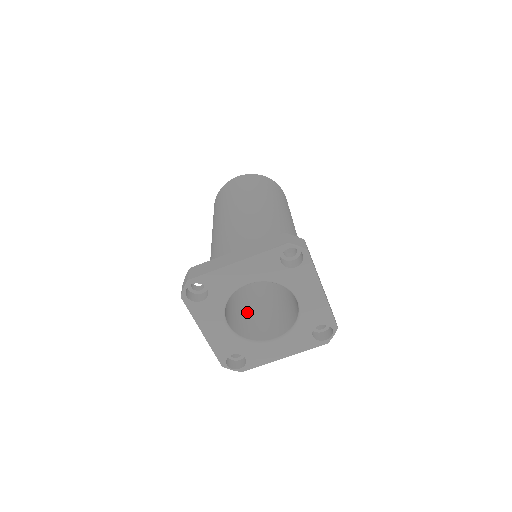
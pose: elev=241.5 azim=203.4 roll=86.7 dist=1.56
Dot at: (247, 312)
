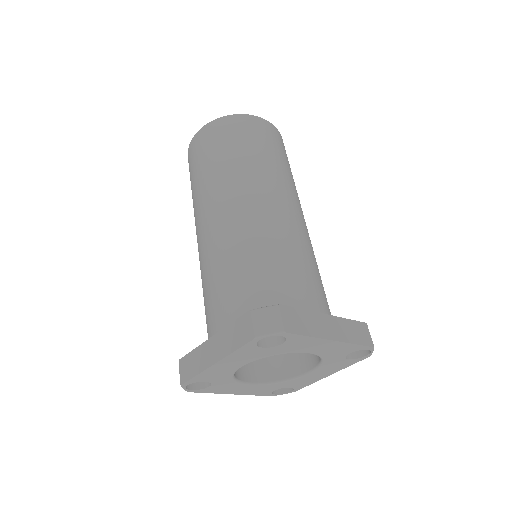
Dot at: occluded
